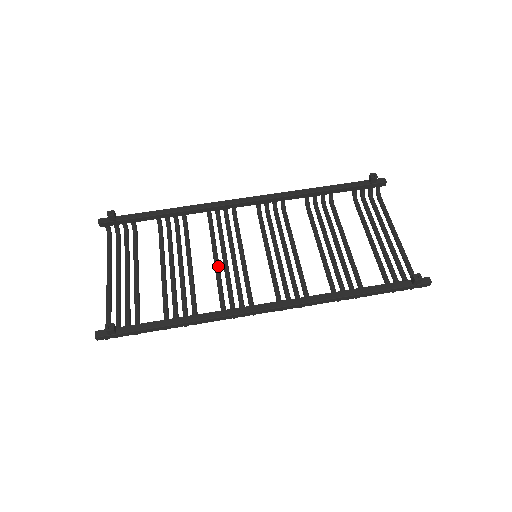
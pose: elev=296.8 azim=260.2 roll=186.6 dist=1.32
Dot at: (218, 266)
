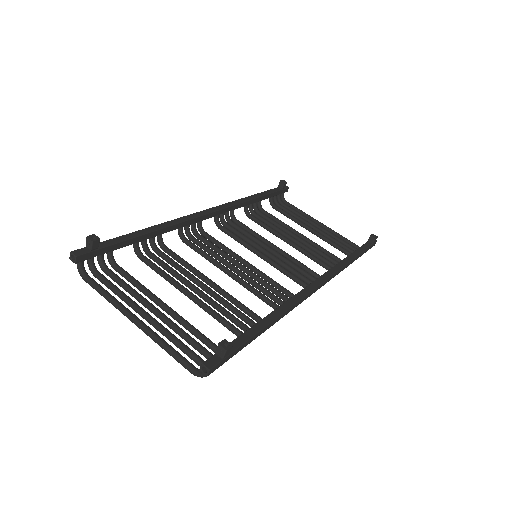
Dot at: (234, 273)
